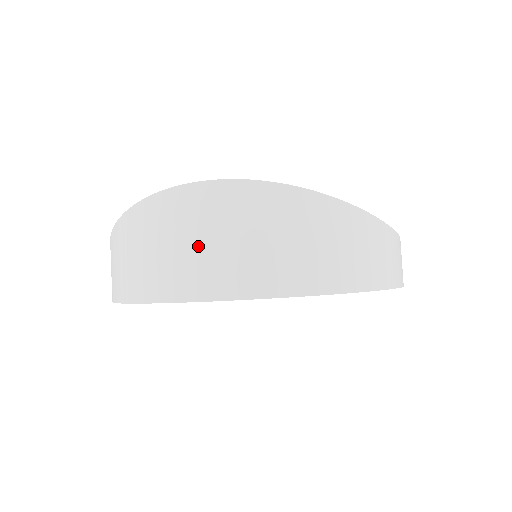
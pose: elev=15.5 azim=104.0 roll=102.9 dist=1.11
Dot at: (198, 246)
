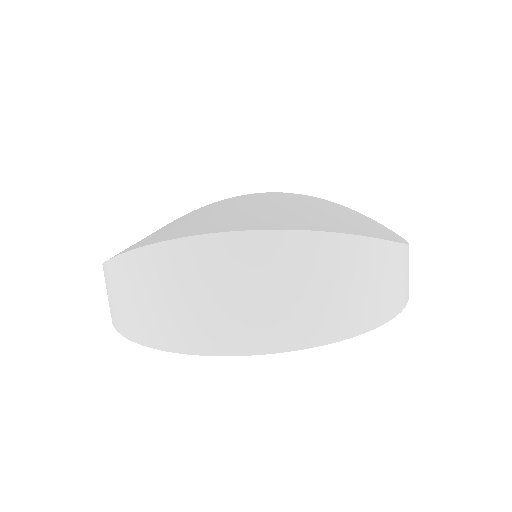
Dot at: (229, 301)
